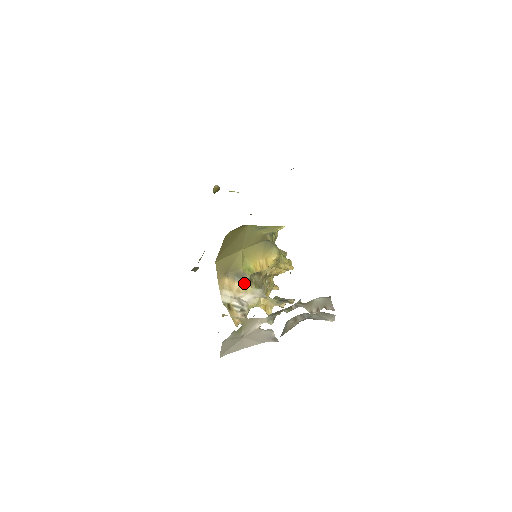
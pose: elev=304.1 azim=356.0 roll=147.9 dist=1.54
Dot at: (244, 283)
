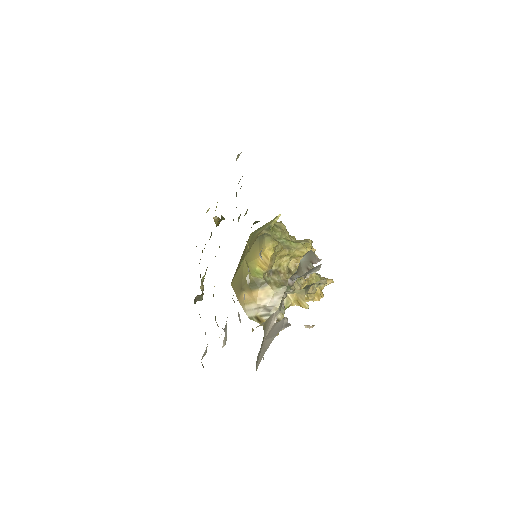
Dot at: (262, 289)
